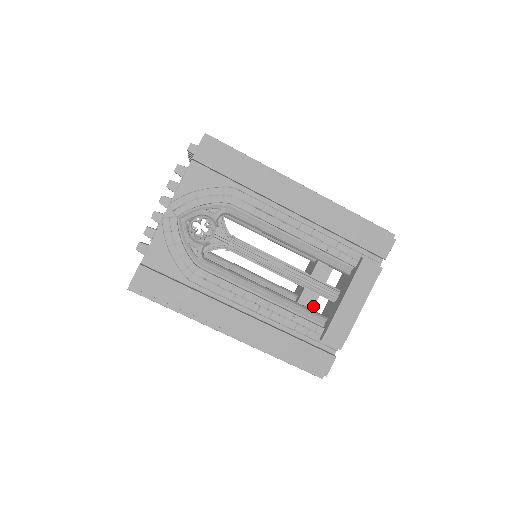
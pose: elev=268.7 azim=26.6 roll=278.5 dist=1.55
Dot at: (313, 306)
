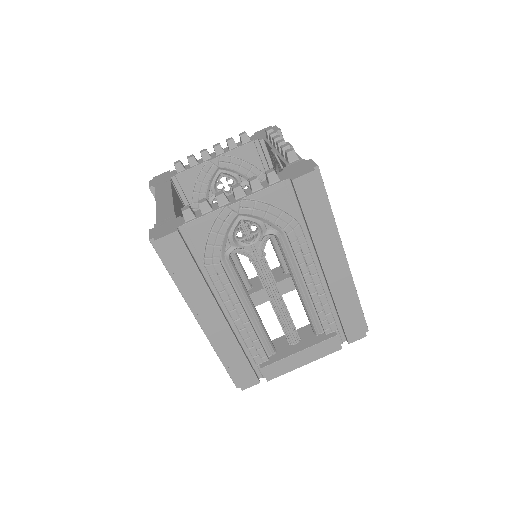
Dot at: (257, 305)
